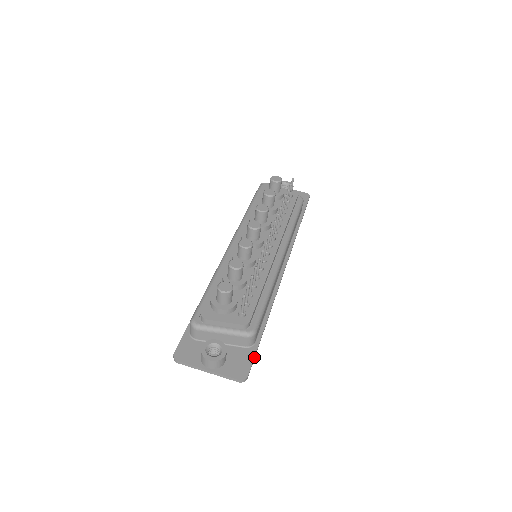
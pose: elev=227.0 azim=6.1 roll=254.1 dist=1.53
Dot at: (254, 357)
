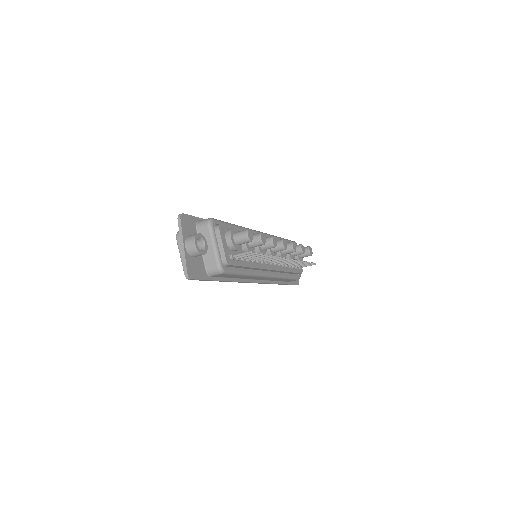
Dot at: (203, 279)
